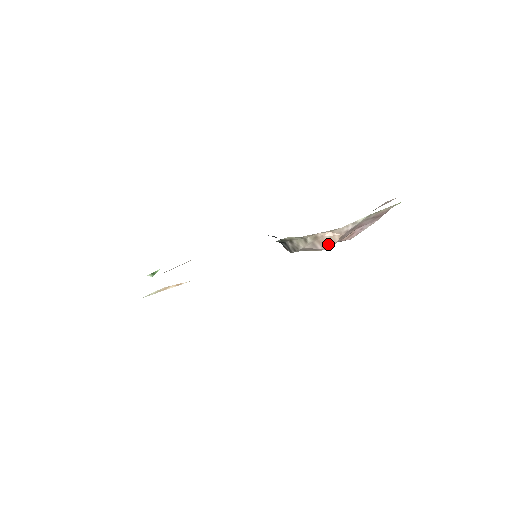
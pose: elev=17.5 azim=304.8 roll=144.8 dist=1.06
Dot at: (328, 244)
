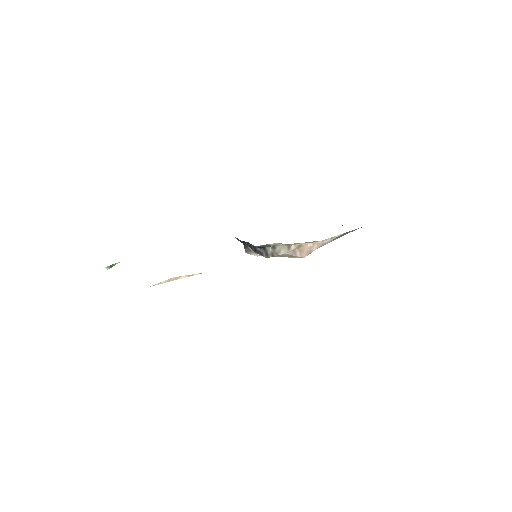
Dot at: (306, 253)
